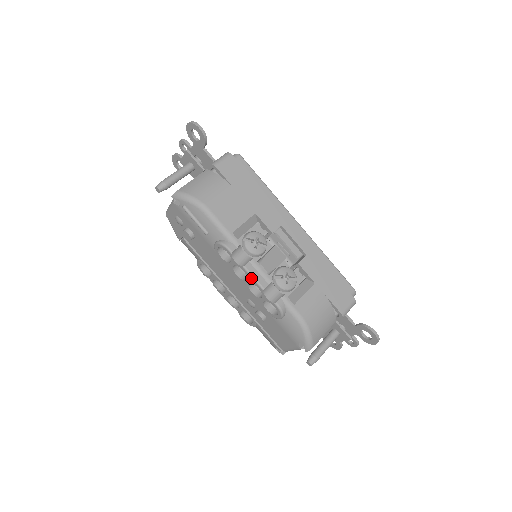
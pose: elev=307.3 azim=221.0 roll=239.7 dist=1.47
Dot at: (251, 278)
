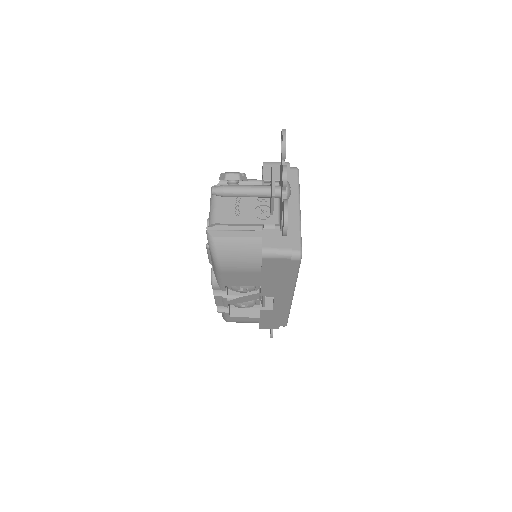
Dot at: (214, 298)
